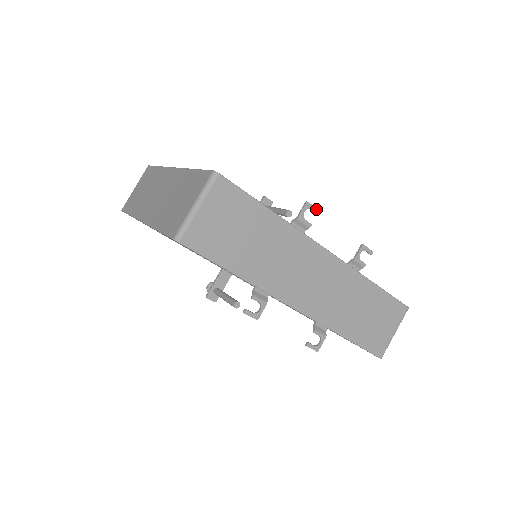
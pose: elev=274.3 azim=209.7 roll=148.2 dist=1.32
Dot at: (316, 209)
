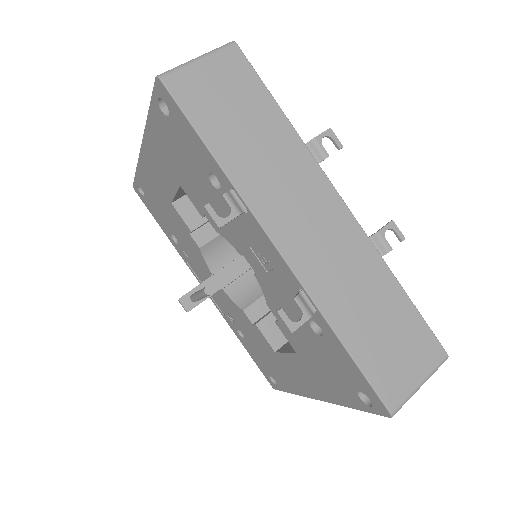
Dot at: (339, 142)
